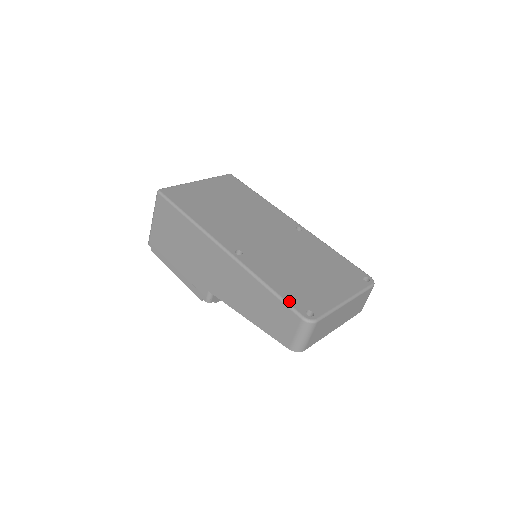
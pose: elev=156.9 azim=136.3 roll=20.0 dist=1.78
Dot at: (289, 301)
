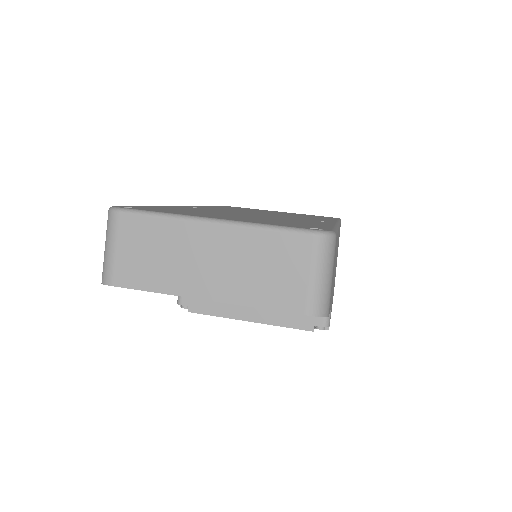
Dot at: (137, 206)
